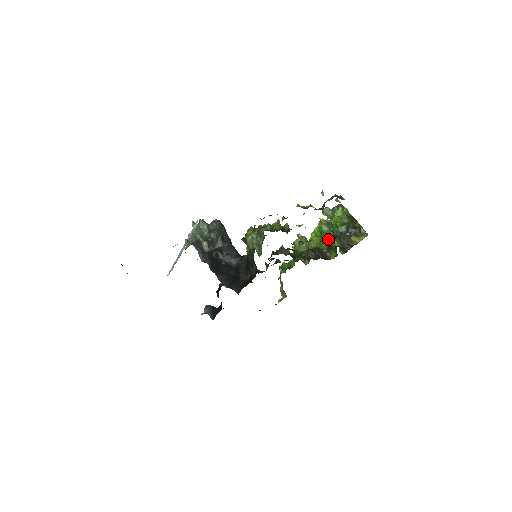
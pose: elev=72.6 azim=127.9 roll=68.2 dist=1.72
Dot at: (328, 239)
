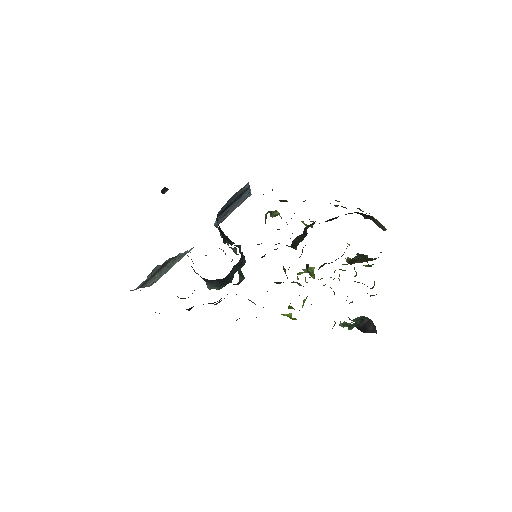
Dot at: occluded
